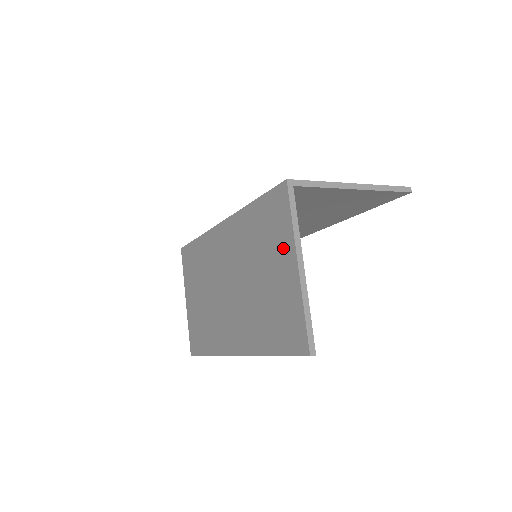
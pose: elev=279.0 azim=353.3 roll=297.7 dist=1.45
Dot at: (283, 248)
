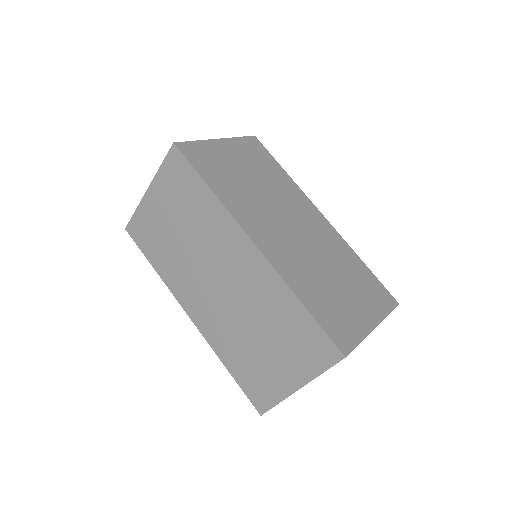
Dot at: (298, 367)
